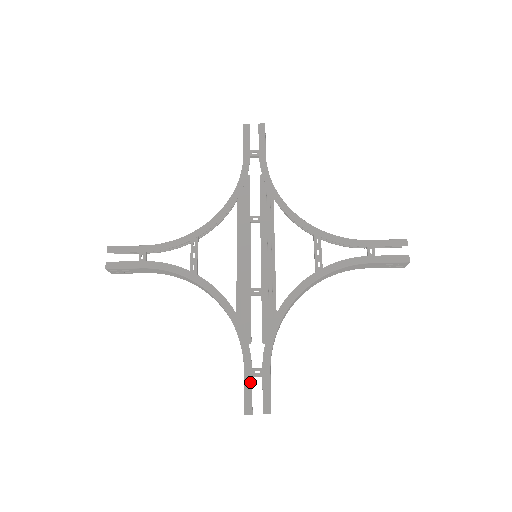
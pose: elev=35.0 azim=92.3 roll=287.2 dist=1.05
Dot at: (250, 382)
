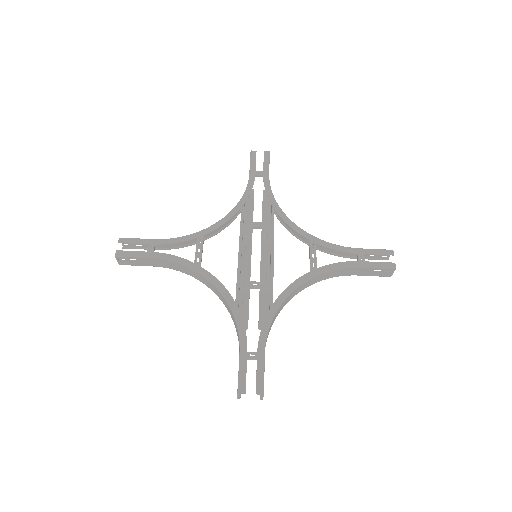
Dot at: (245, 363)
